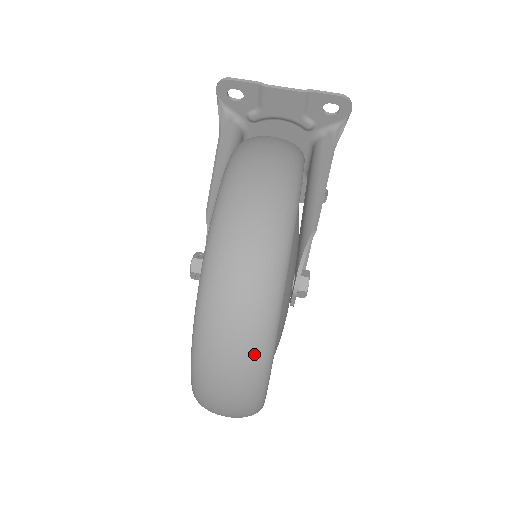
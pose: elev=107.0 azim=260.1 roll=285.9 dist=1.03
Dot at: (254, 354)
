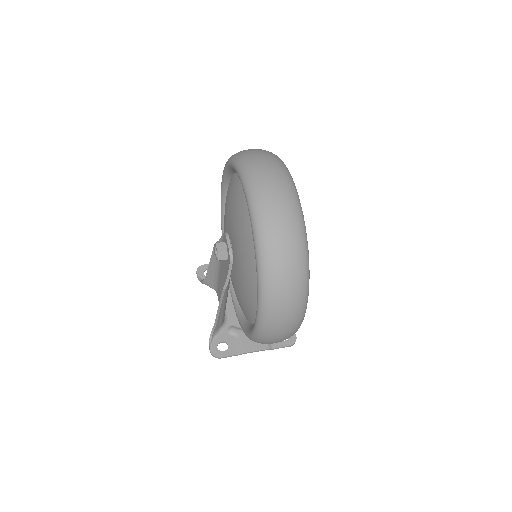
Dot at: (269, 152)
